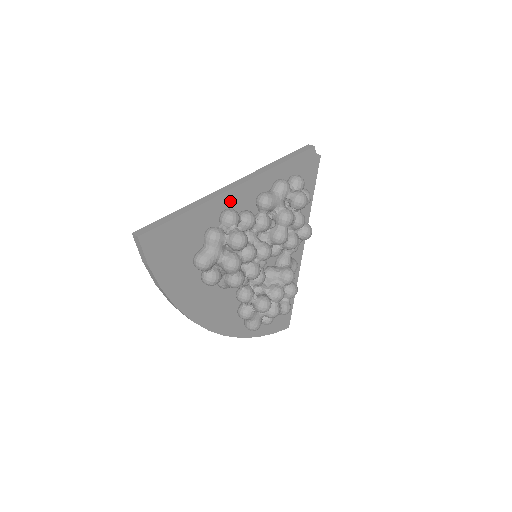
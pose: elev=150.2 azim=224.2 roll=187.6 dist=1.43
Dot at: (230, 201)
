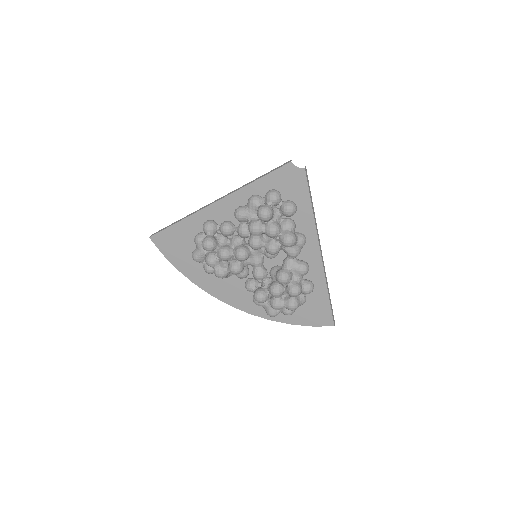
Dot at: (211, 214)
